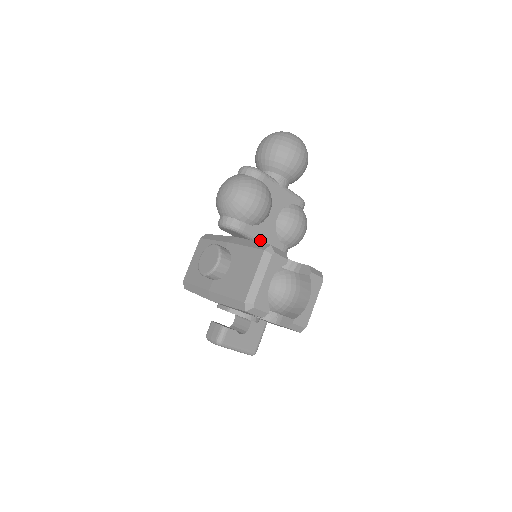
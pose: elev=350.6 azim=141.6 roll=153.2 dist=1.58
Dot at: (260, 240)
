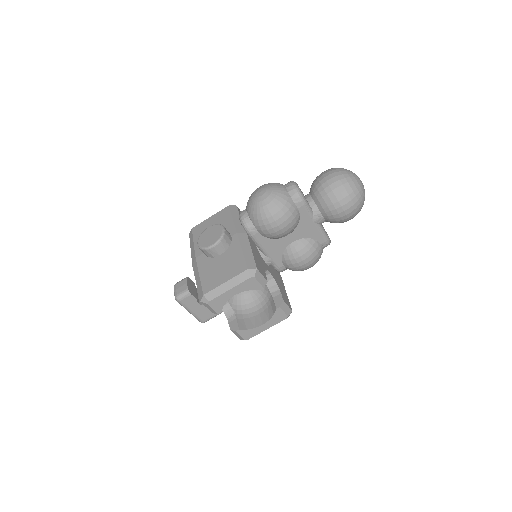
Dot at: (263, 250)
